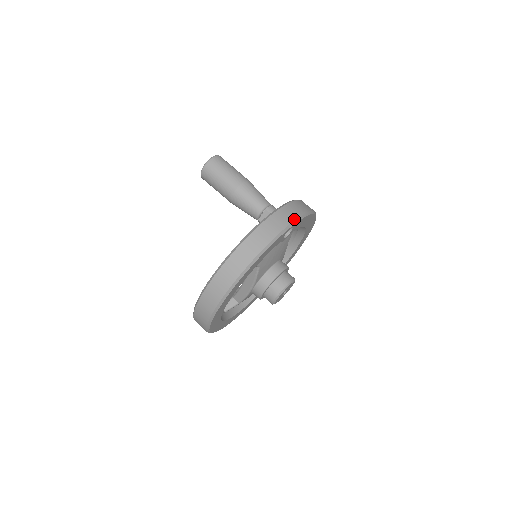
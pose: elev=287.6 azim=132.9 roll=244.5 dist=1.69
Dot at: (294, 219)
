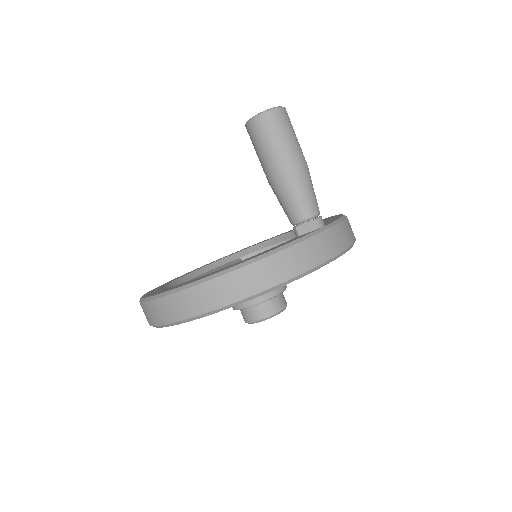
Dot at: (341, 250)
